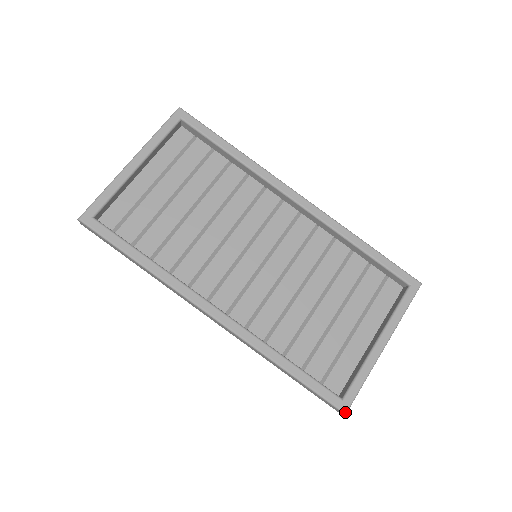
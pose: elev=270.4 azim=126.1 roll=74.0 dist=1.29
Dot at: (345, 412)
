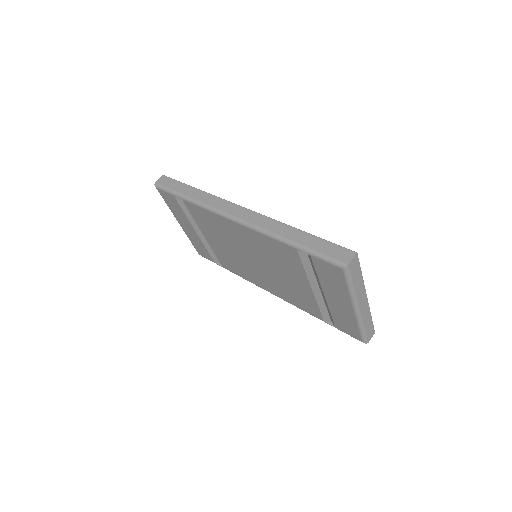
Dot at: (356, 252)
